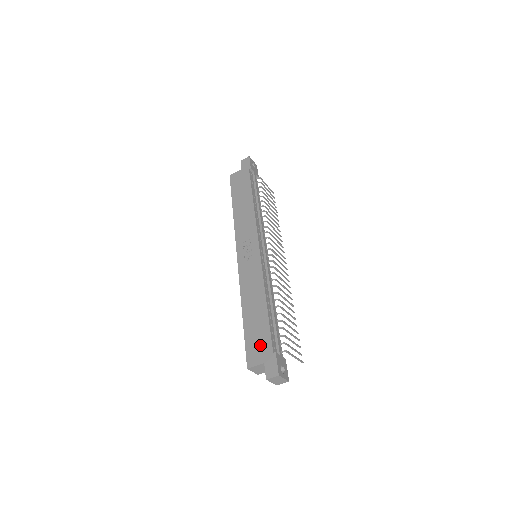
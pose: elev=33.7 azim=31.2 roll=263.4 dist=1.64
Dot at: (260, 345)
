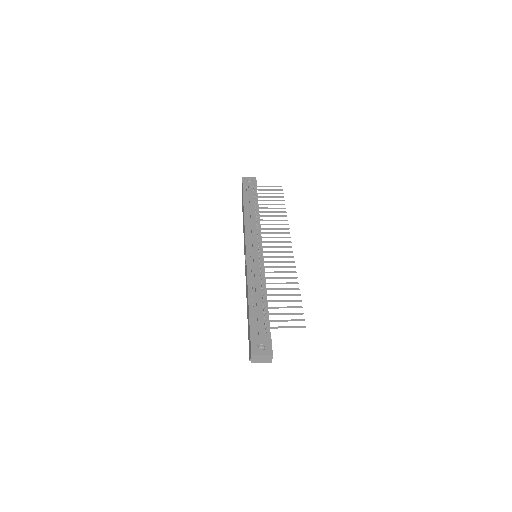
Dot at: (249, 335)
